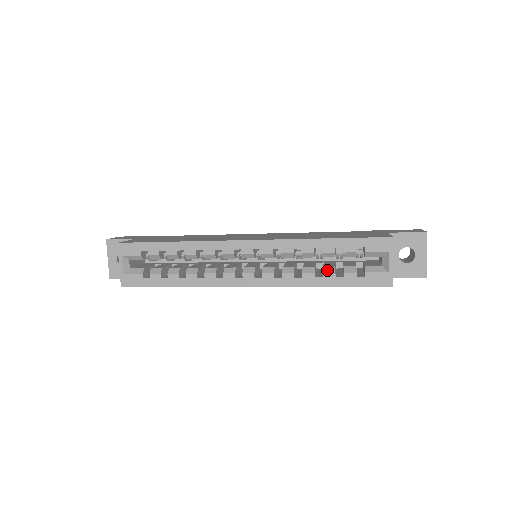
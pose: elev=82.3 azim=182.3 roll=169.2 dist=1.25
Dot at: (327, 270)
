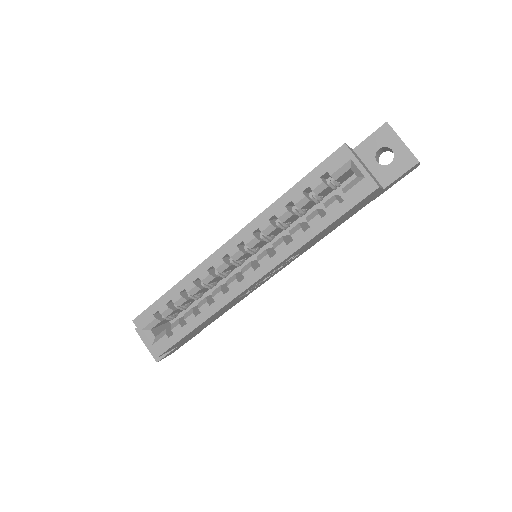
Dot at: (310, 217)
